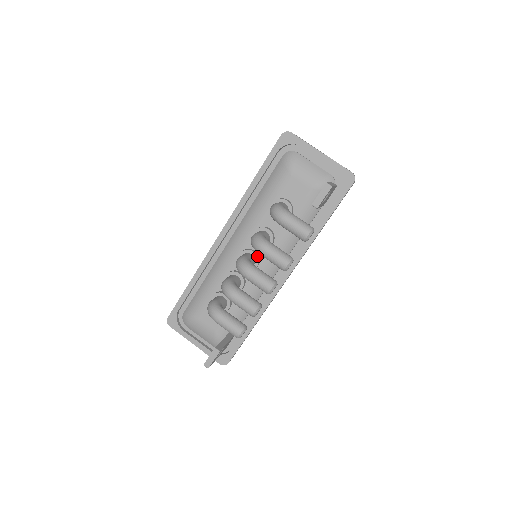
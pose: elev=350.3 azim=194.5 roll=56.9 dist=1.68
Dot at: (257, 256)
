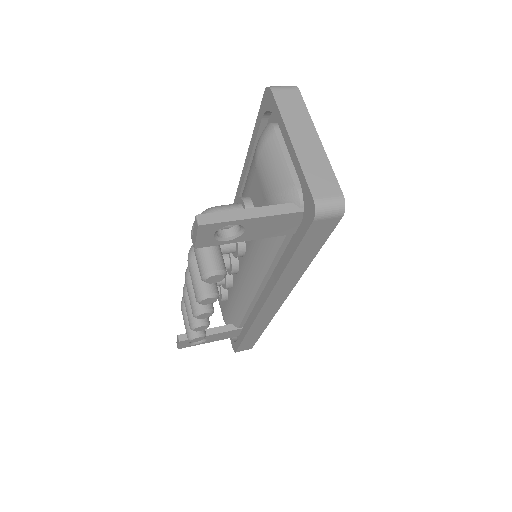
Dot at: (231, 260)
